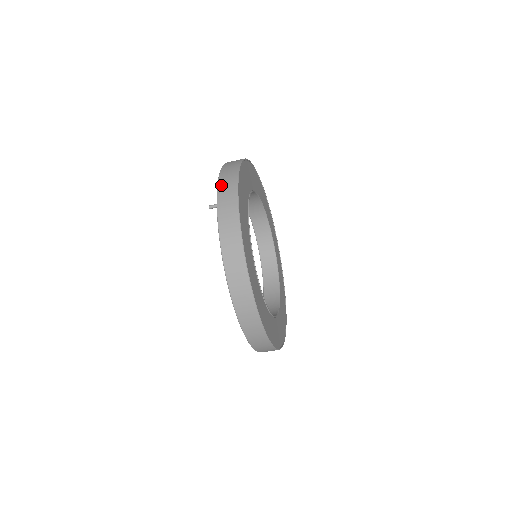
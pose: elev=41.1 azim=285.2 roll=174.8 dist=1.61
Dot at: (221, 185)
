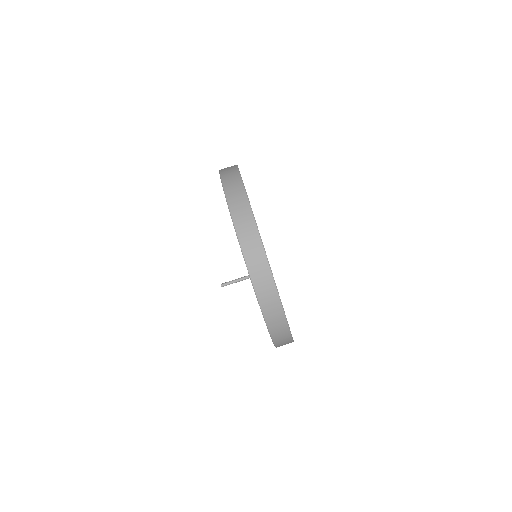
Dot at: occluded
